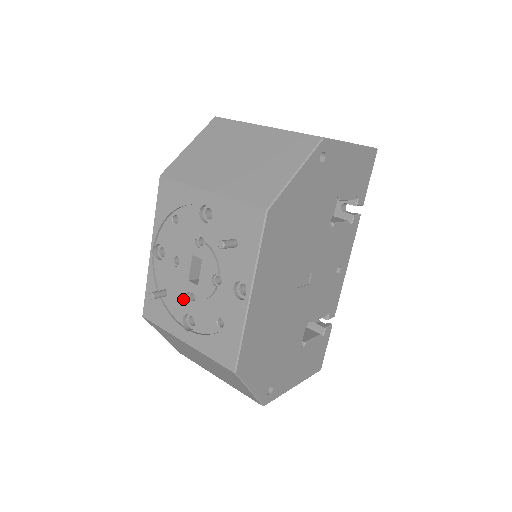
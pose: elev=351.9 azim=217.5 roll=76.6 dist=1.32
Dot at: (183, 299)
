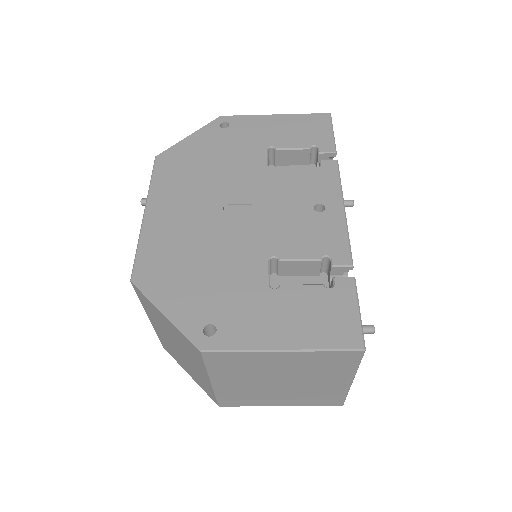
Dot at: occluded
